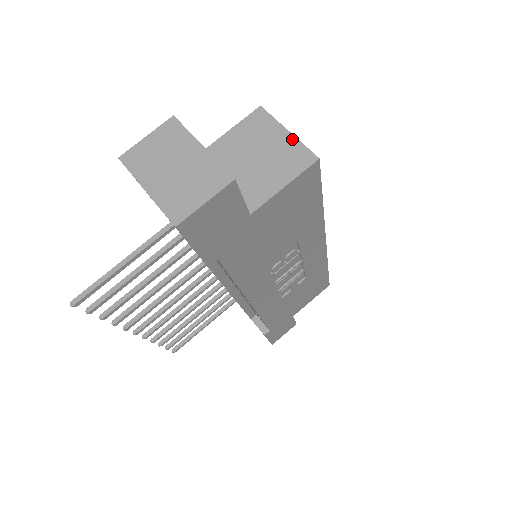
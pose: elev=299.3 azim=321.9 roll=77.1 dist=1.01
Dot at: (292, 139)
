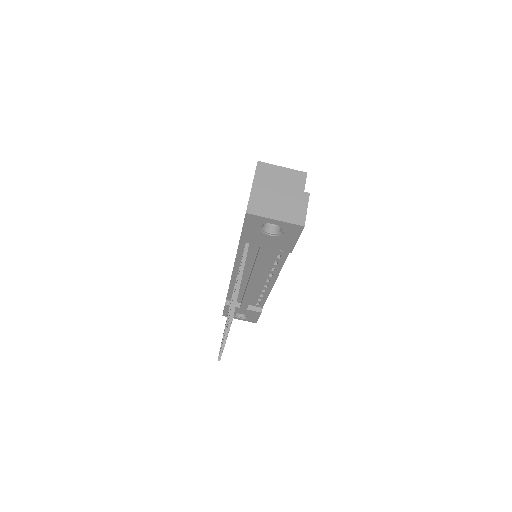
Dot at: (288, 170)
